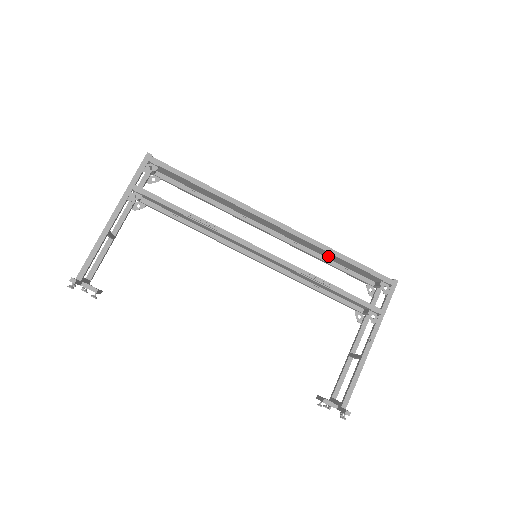
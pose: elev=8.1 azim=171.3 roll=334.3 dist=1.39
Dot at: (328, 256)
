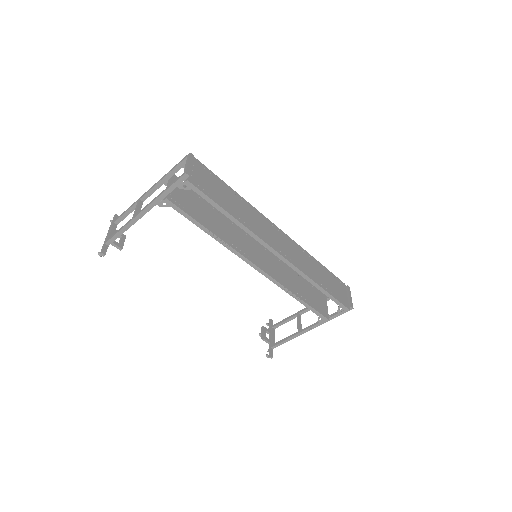
Dot at: (316, 266)
